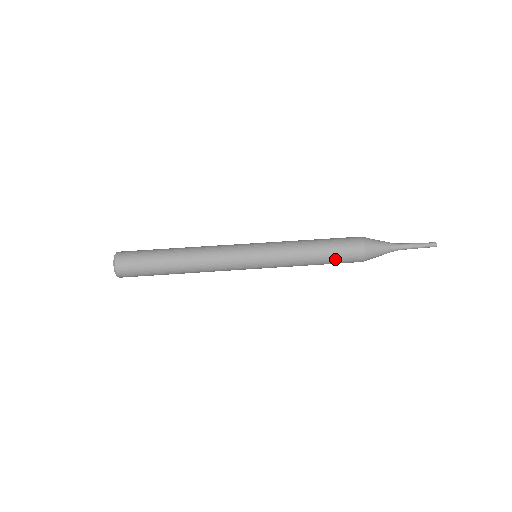
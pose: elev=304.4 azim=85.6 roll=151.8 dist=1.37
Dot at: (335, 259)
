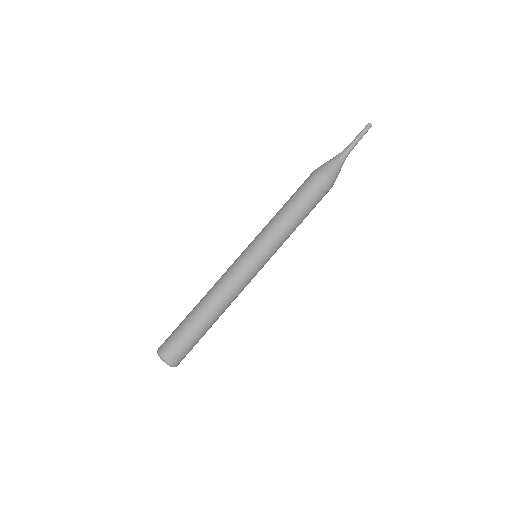
Dot at: occluded
